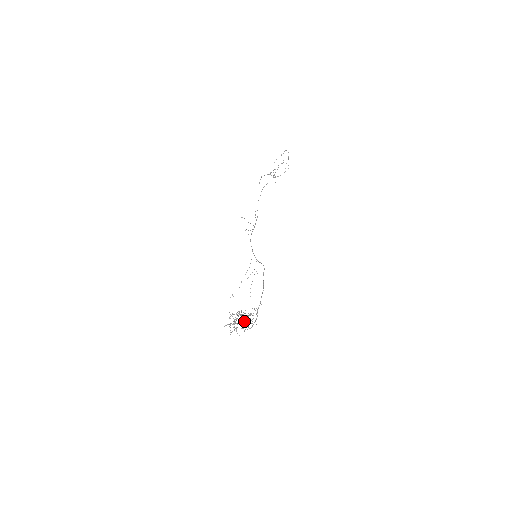
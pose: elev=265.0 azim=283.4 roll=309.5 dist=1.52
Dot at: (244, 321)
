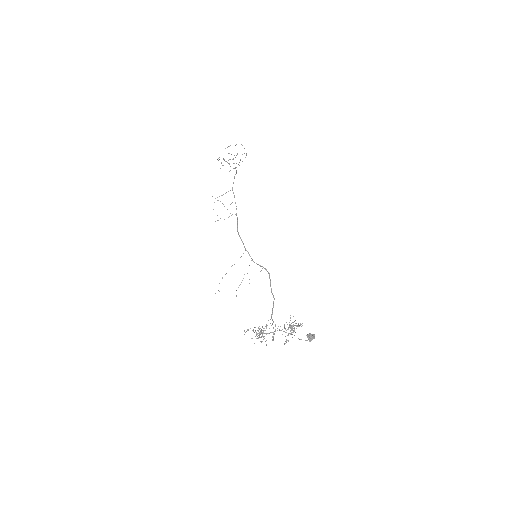
Dot at: (312, 337)
